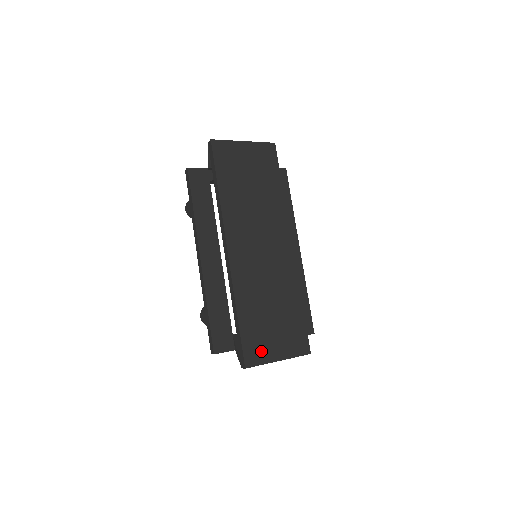
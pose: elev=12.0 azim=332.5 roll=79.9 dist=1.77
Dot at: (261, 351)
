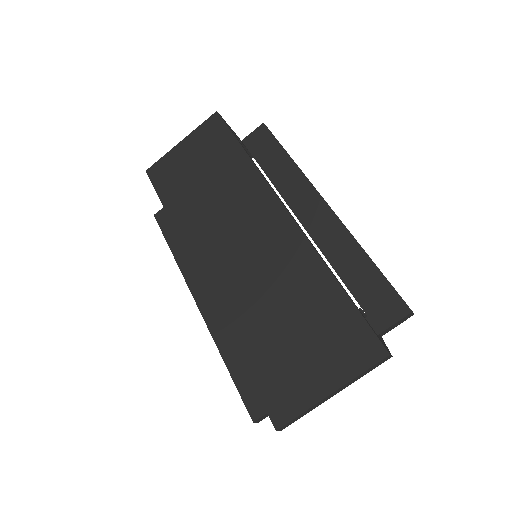
Dot at: (293, 391)
